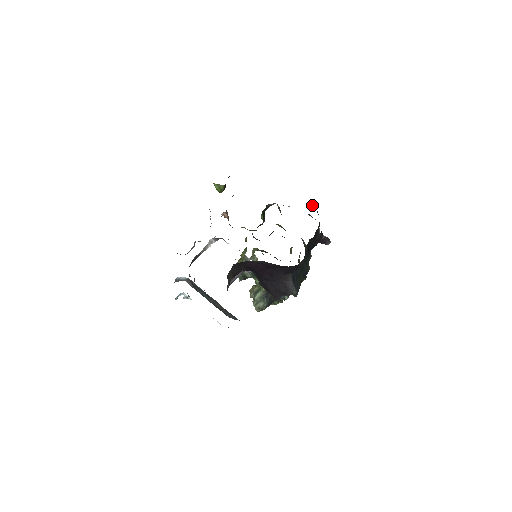
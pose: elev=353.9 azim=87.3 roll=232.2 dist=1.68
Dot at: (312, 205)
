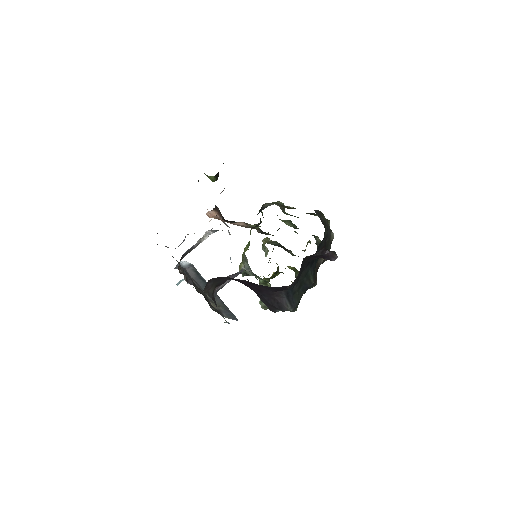
Dot at: (316, 211)
